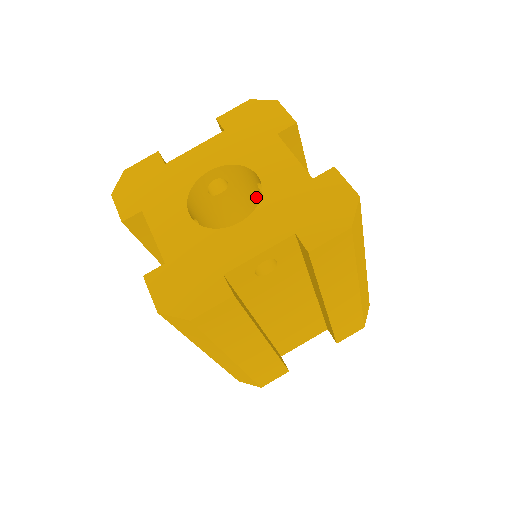
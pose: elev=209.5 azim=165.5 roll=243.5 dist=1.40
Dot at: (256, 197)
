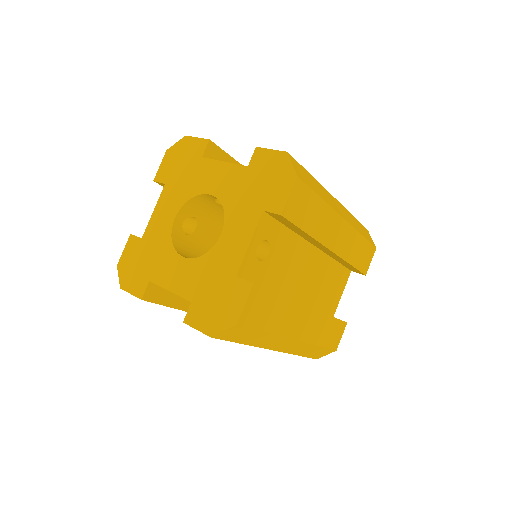
Dot at: occluded
